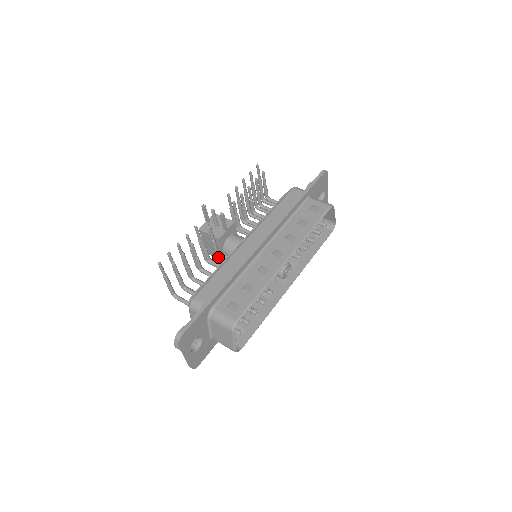
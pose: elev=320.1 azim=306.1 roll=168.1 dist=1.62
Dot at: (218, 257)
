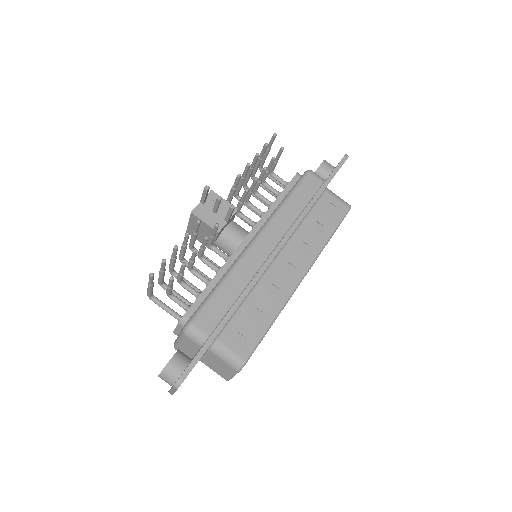
Dot at: occluded
